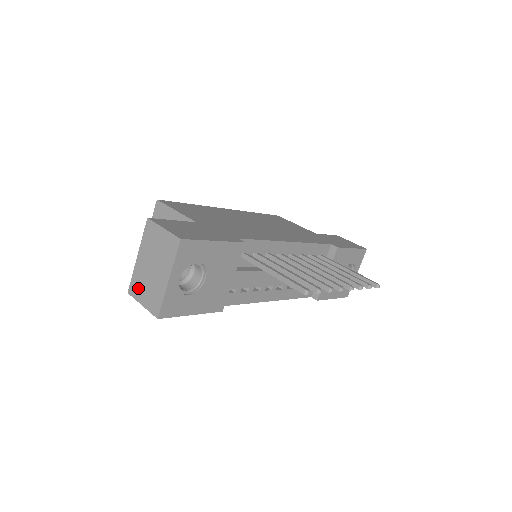
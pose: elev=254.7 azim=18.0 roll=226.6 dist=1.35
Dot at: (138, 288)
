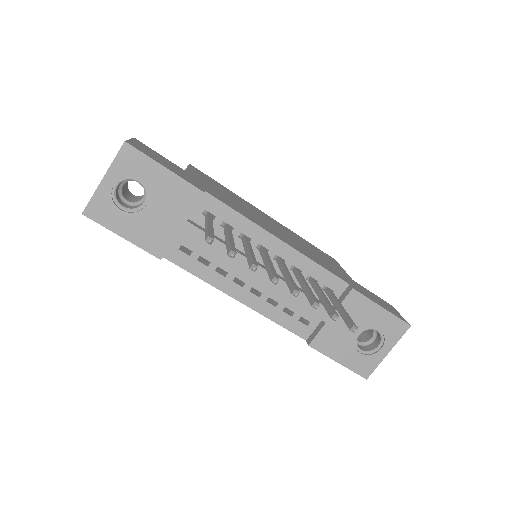
Dot at: occluded
